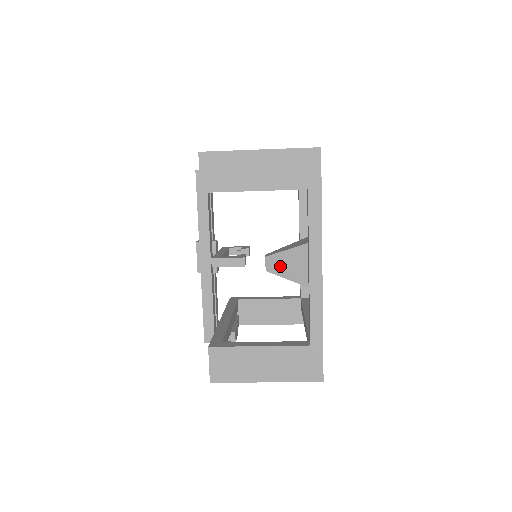
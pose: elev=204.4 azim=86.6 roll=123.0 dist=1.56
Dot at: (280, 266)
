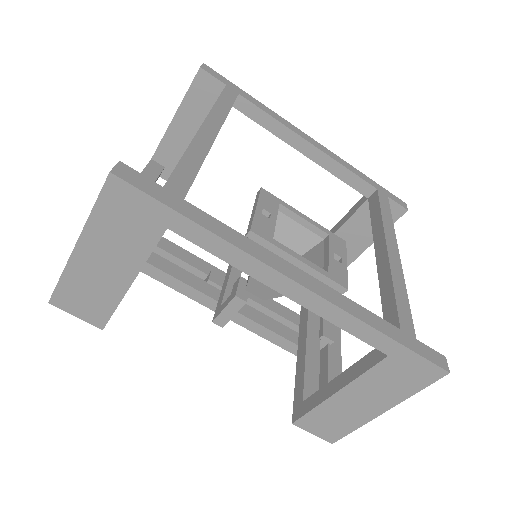
Dot at: (268, 289)
